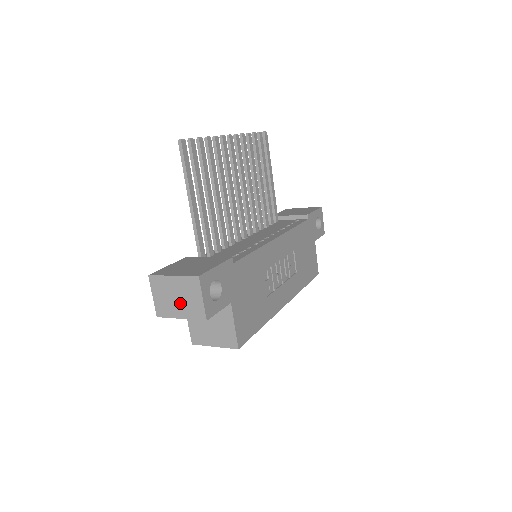
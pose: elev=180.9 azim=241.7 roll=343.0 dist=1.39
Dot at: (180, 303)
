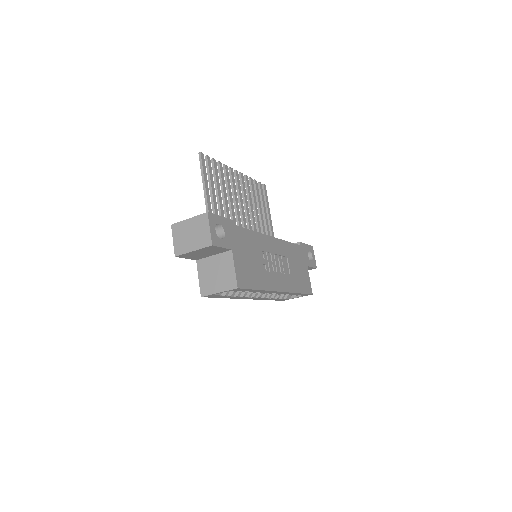
Dot at: (193, 238)
